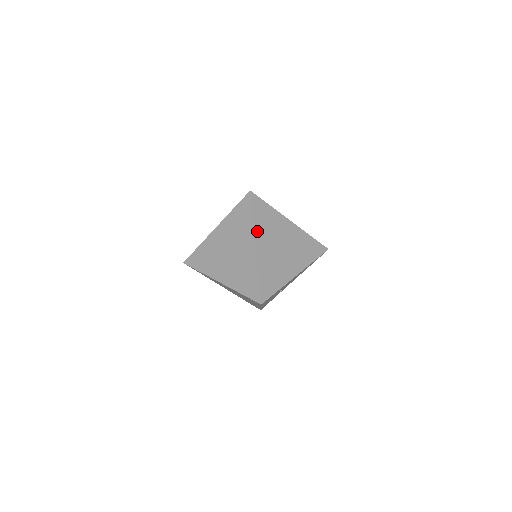
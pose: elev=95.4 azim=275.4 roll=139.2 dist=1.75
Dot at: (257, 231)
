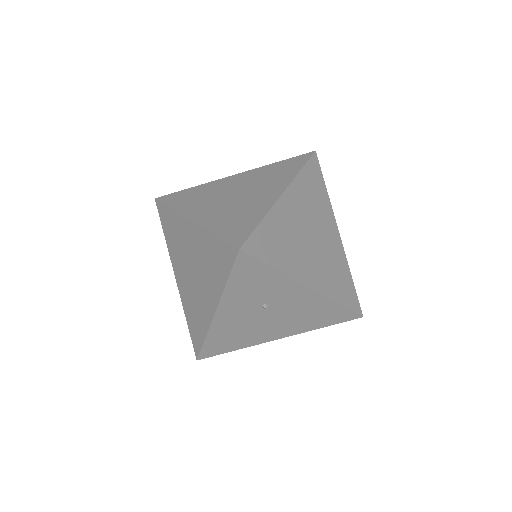
Dot at: (296, 185)
